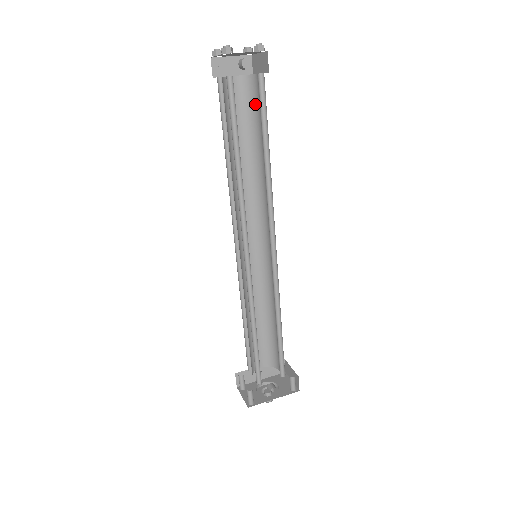
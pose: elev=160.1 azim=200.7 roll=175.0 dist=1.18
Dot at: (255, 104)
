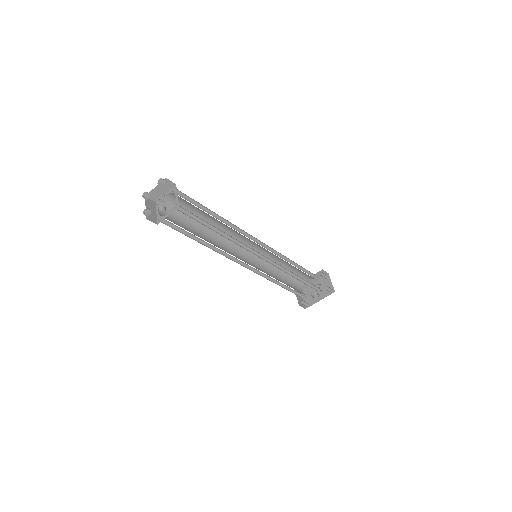
Dot at: (190, 203)
